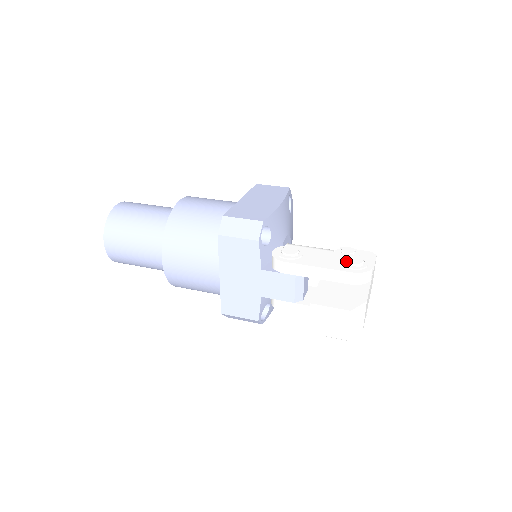
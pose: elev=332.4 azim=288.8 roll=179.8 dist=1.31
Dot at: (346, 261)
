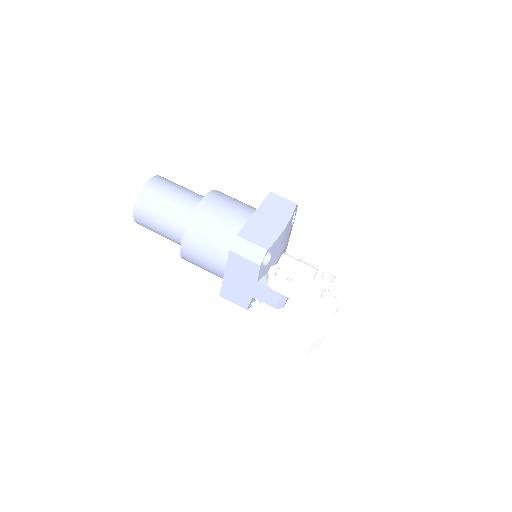
Dot at: (322, 295)
